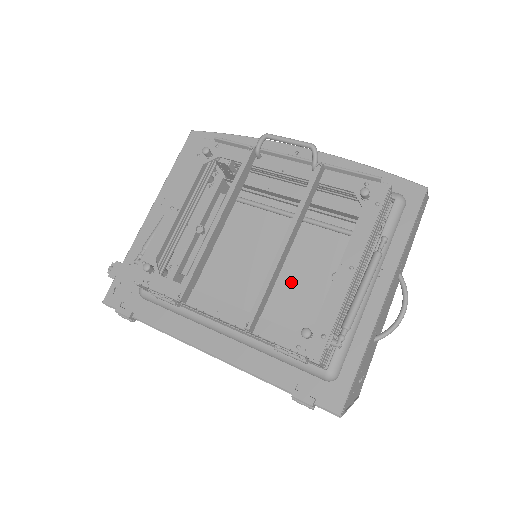
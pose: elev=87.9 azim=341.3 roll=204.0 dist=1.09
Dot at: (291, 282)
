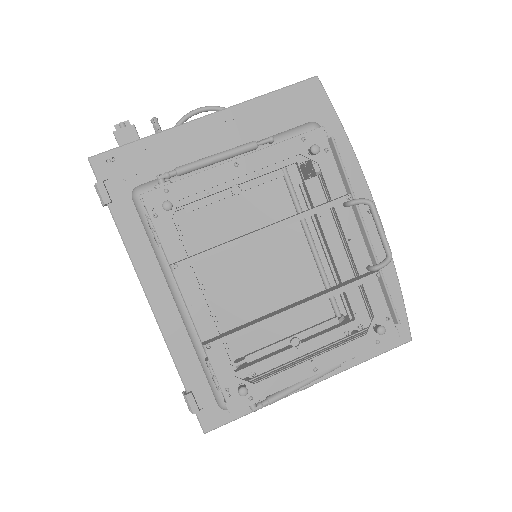
Dot at: (255, 277)
